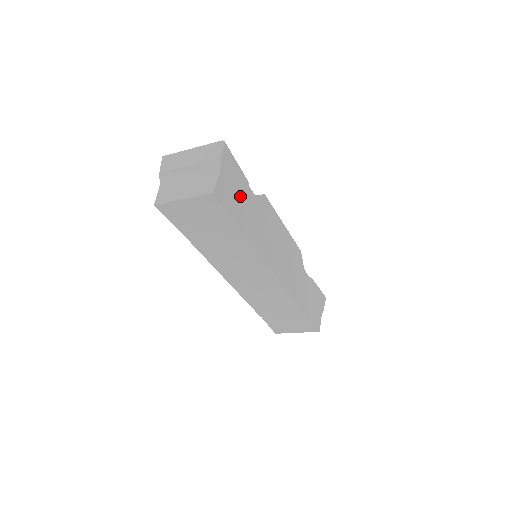
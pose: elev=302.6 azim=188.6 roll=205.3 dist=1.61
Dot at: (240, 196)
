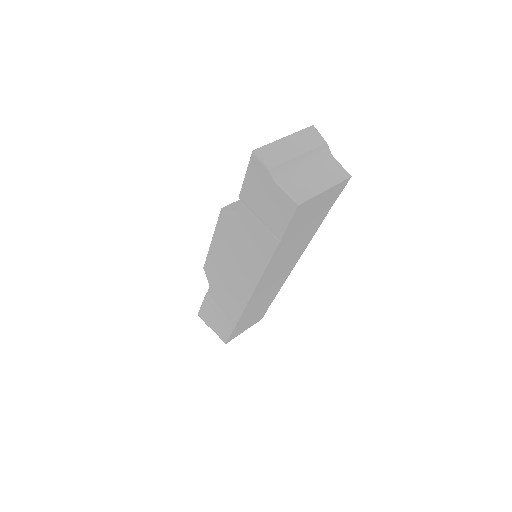
Dot at: occluded
